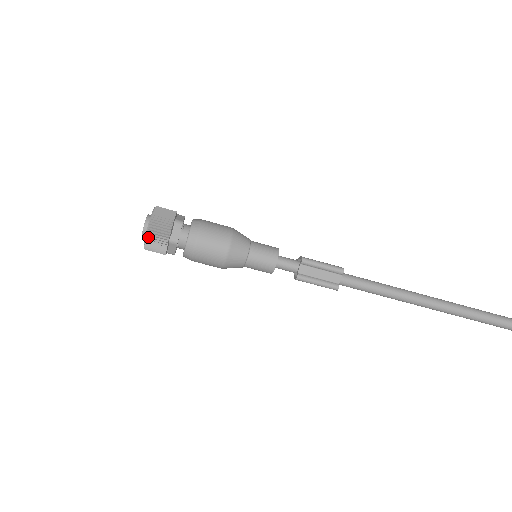
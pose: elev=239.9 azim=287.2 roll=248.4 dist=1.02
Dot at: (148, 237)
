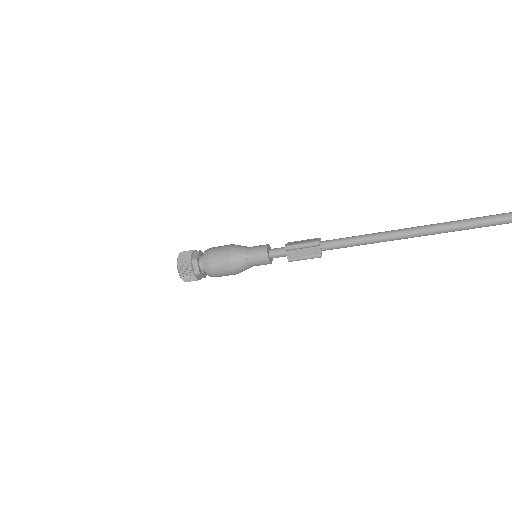
Dot at: (182, 278)
